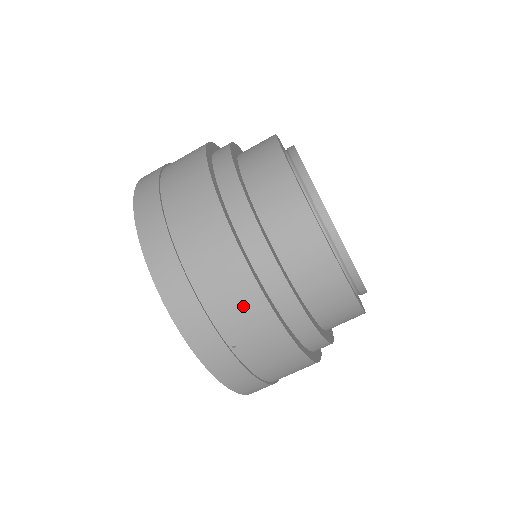
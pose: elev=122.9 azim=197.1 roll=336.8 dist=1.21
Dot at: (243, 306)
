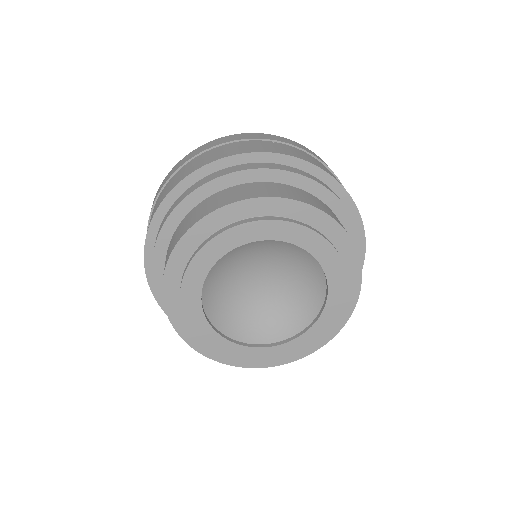
Dot at: occluded
